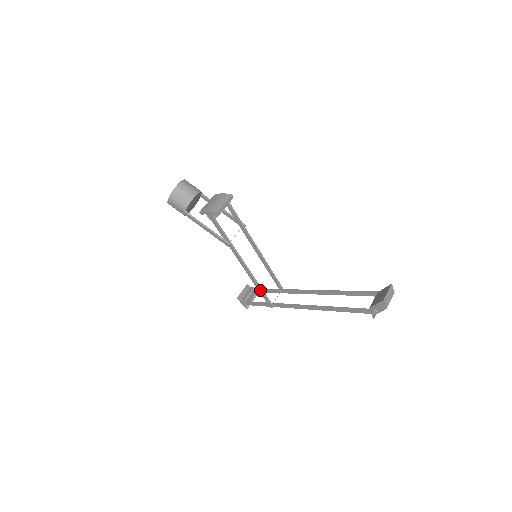
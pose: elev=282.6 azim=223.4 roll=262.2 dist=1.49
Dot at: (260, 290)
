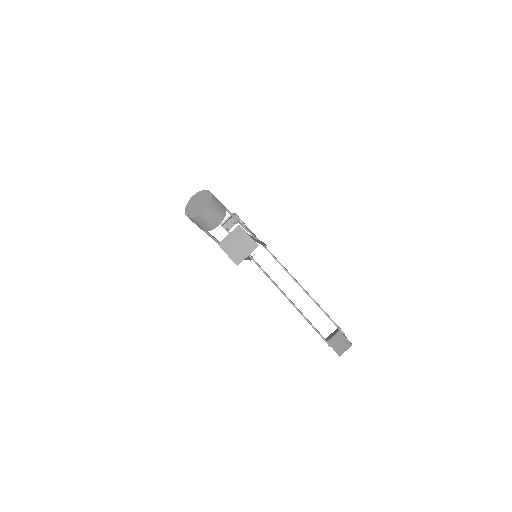
Dot at: occluded
